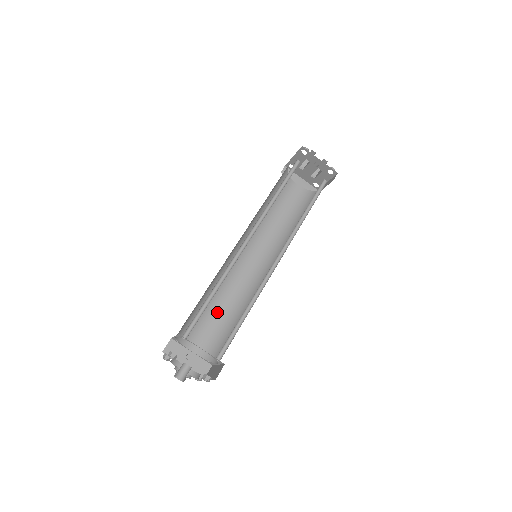
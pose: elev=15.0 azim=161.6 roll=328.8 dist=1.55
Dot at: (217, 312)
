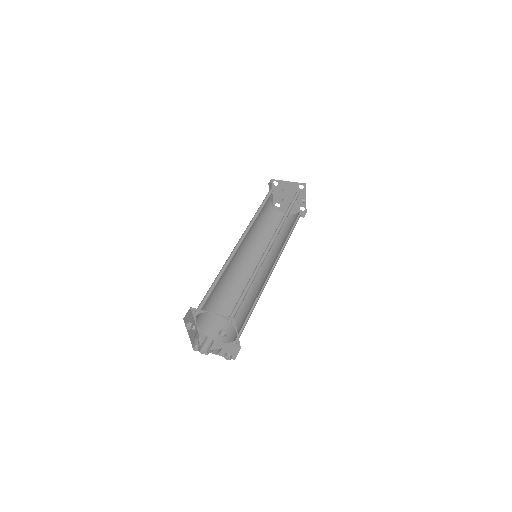
Dot at: (215, 291)
